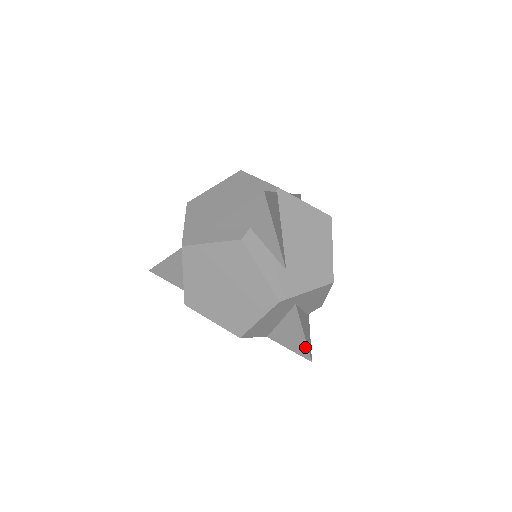
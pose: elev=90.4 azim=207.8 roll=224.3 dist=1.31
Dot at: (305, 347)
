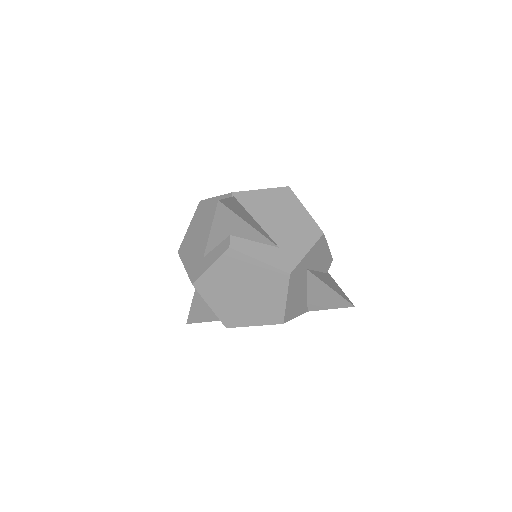
Dot at: (340, 298)
